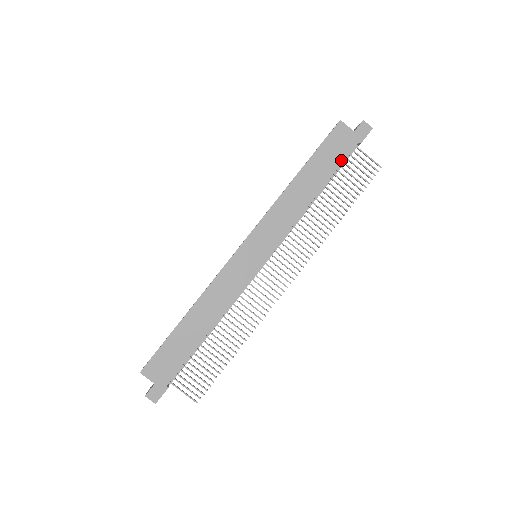
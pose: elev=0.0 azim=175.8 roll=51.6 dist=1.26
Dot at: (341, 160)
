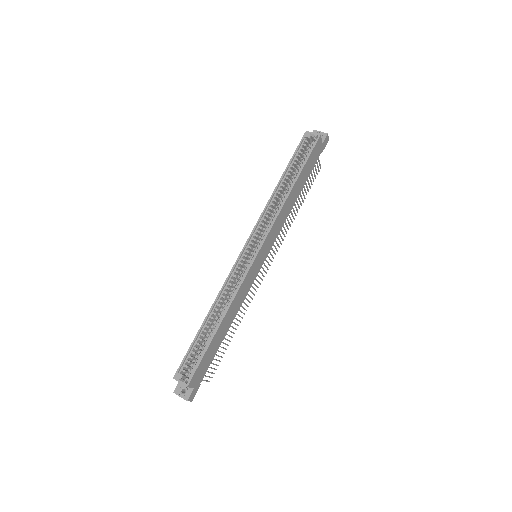
Dot at: (312, 168)
